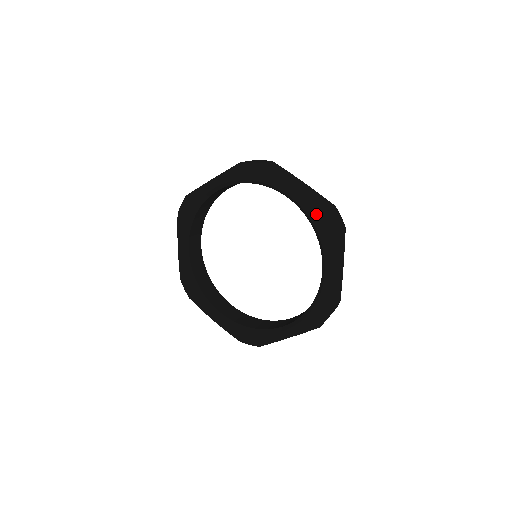
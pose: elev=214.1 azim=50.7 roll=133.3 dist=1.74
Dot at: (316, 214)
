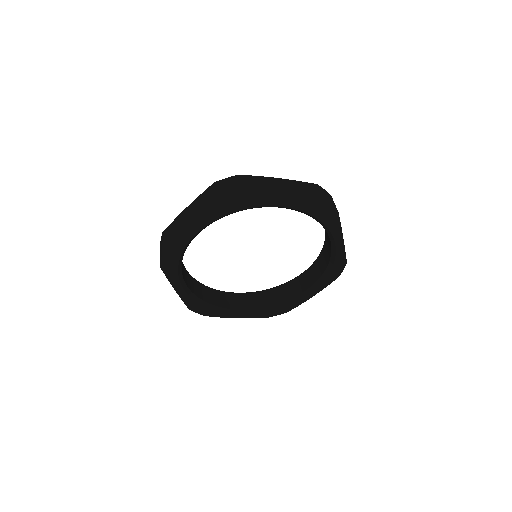
Dot at: (340, 264)
